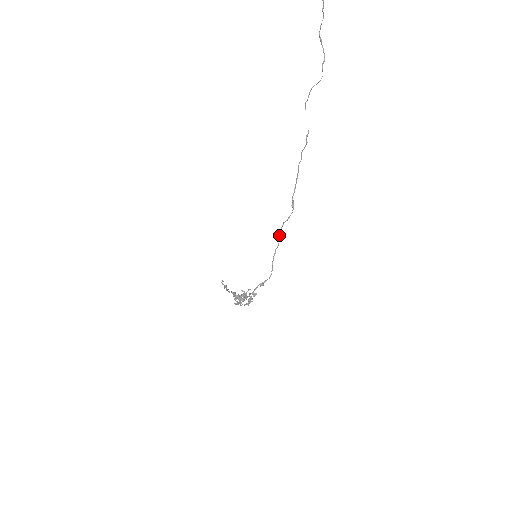
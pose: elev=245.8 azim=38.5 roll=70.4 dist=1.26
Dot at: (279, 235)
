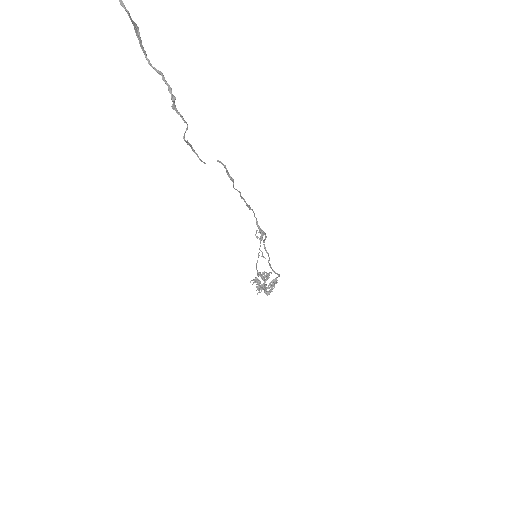
Dot at: (265, 250)
